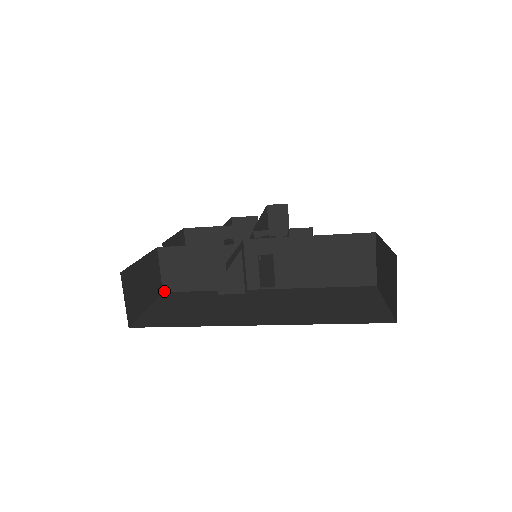
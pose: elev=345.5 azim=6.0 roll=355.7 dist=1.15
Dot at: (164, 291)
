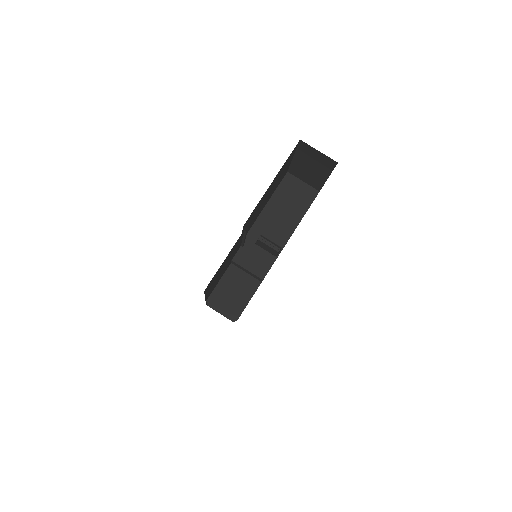
Dot at: (236, 320)
